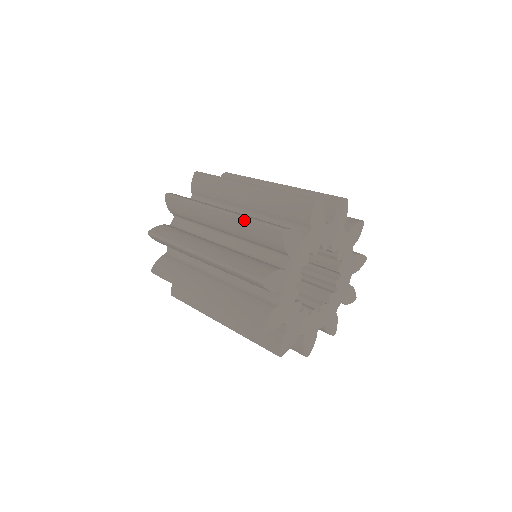
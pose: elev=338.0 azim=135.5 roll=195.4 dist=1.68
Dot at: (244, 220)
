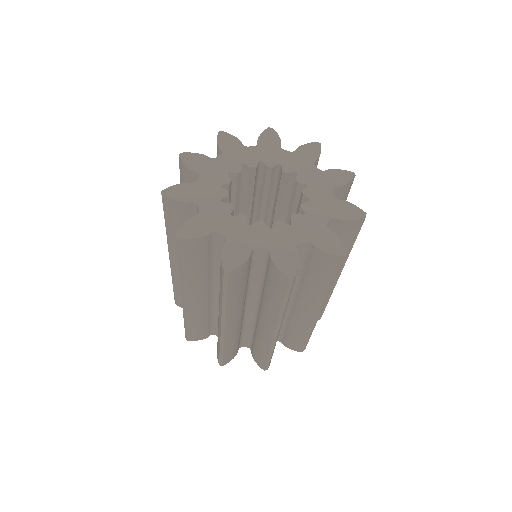
Dot at: (166, 232)
